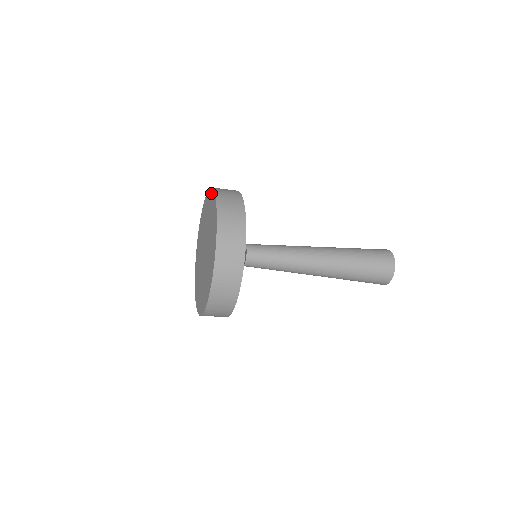
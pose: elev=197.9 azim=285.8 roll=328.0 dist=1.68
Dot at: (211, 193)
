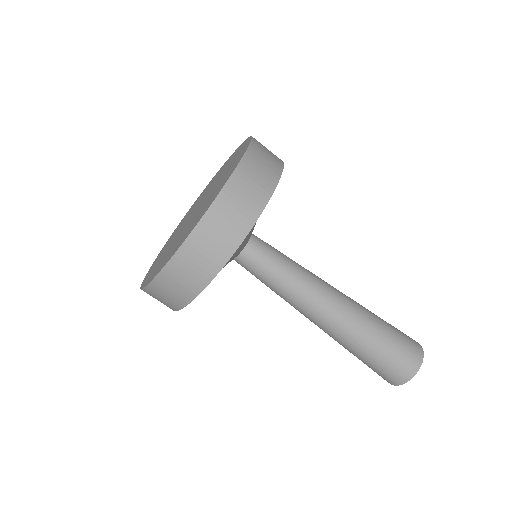
Dot at: (246, 142)
